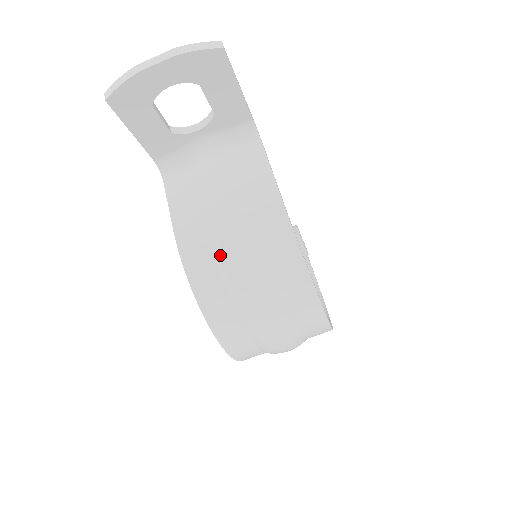
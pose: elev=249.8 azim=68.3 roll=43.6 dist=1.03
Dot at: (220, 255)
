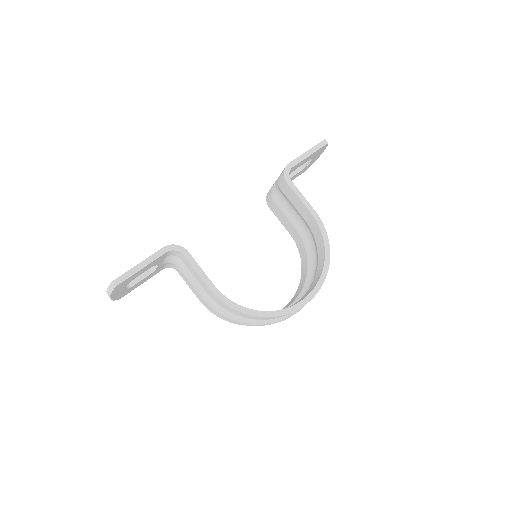
Dot at: occluded
